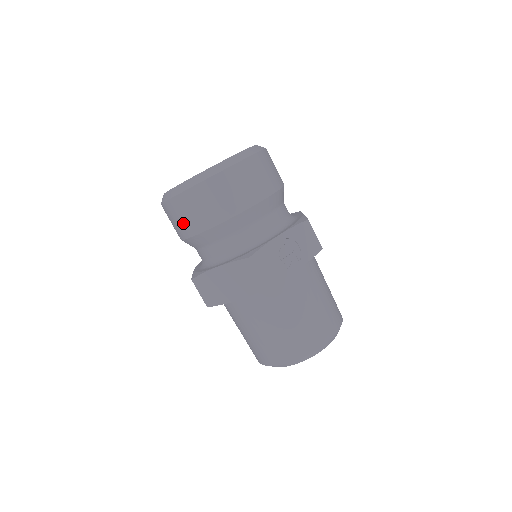
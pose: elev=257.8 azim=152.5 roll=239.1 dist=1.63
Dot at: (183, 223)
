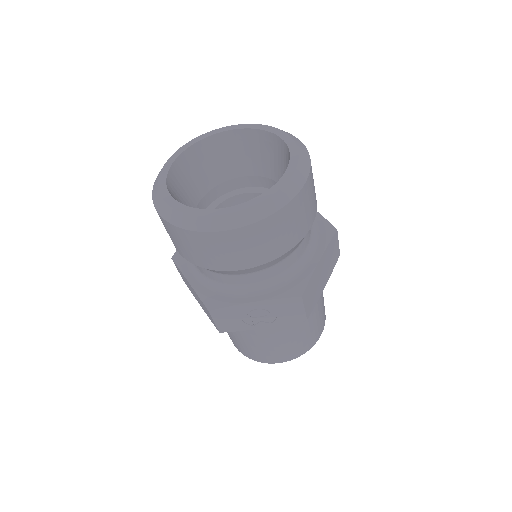
Dot at: occluded
